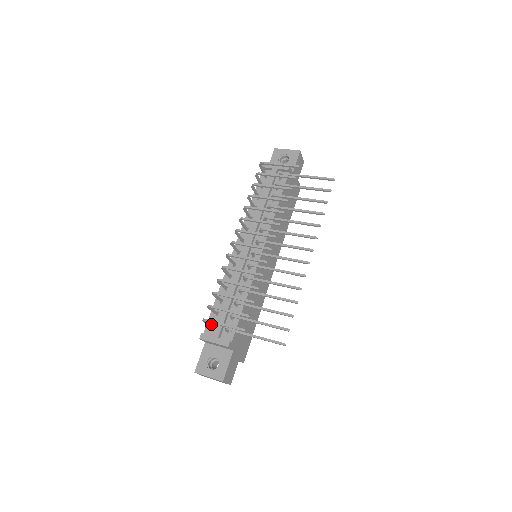
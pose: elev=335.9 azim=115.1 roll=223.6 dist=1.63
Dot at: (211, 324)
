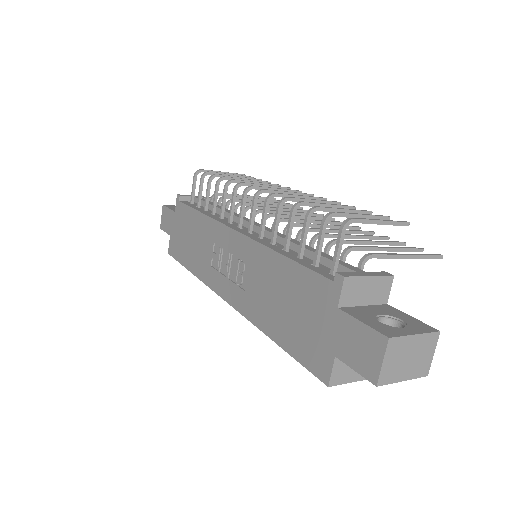
Dot at: (335, 261)
